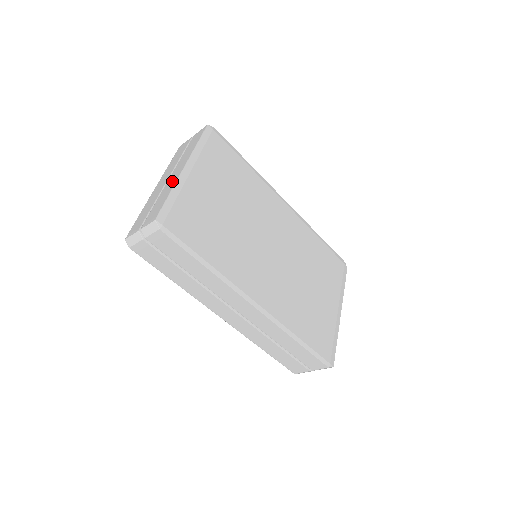
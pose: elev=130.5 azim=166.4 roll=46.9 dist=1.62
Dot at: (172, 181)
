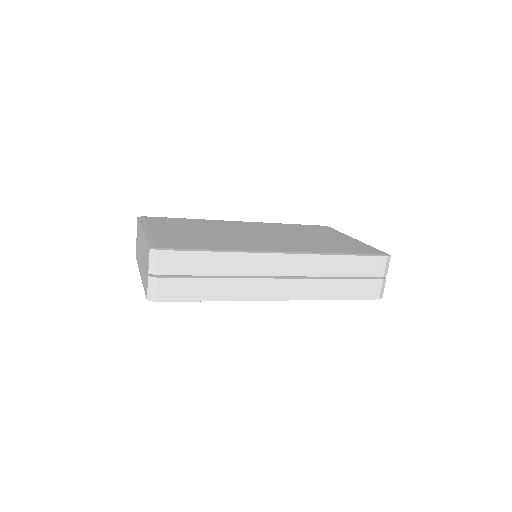
Dot at: (143, 243)
